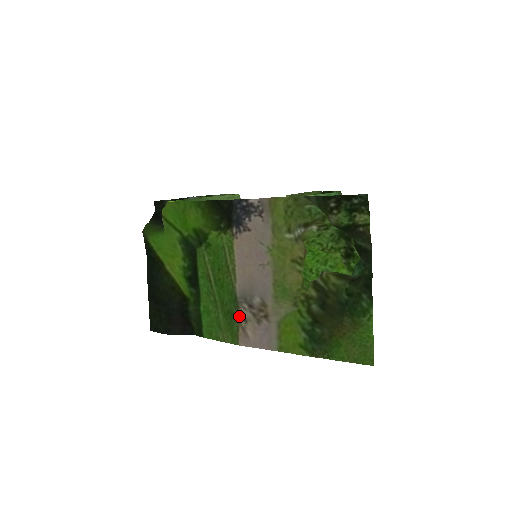
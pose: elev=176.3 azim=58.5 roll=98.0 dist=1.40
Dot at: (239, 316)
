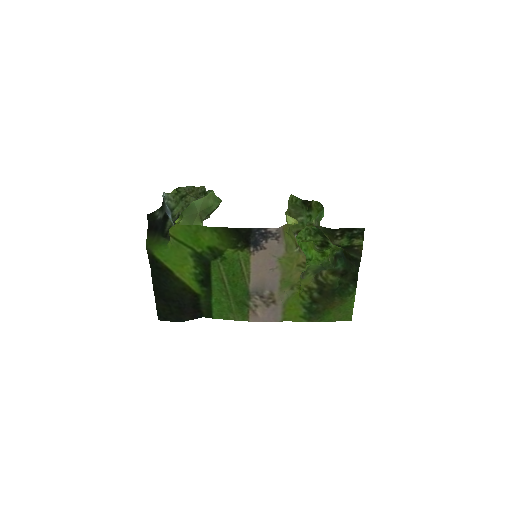
Dot at: (250, 304)
